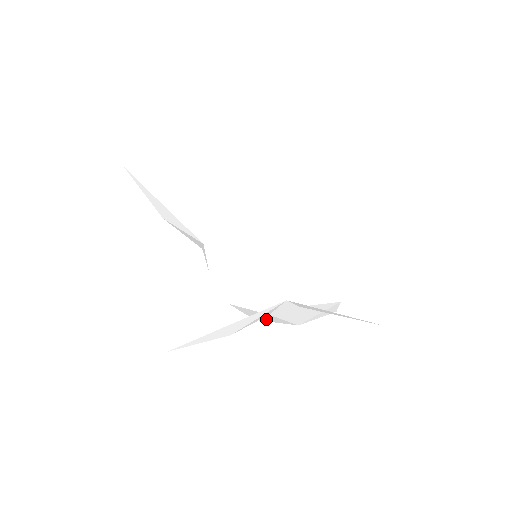
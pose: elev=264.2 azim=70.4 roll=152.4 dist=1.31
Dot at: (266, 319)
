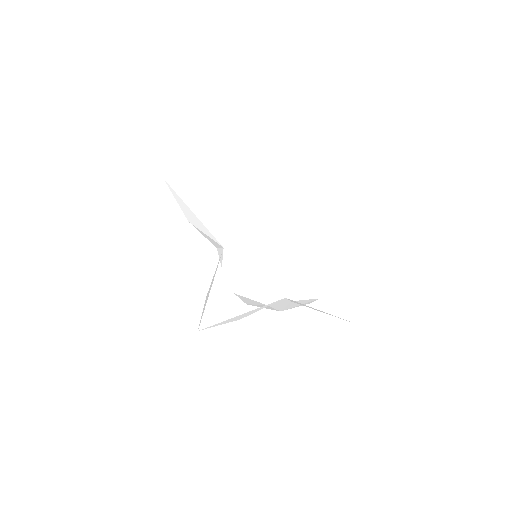
Dot at: occluded
